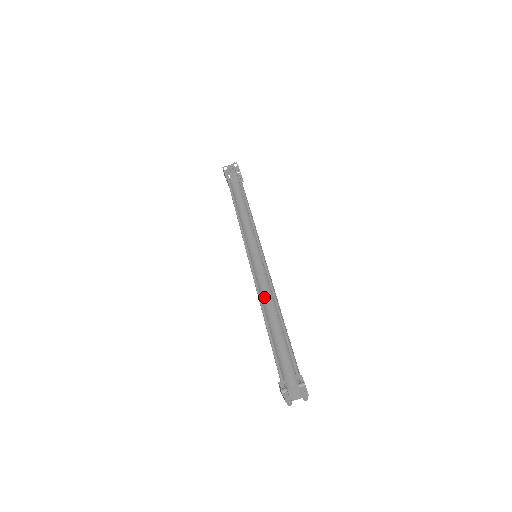
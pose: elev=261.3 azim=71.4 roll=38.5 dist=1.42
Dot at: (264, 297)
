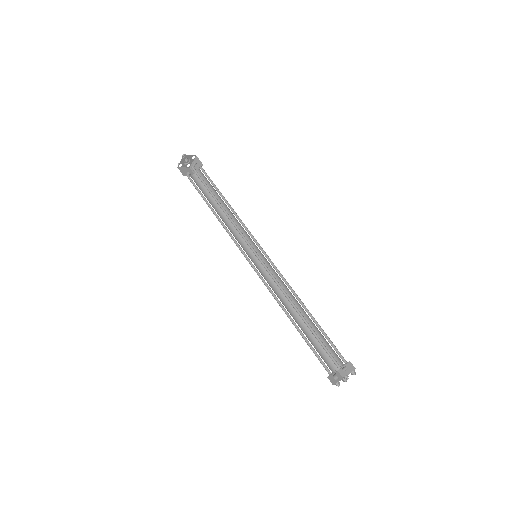
Dot at: occluded
